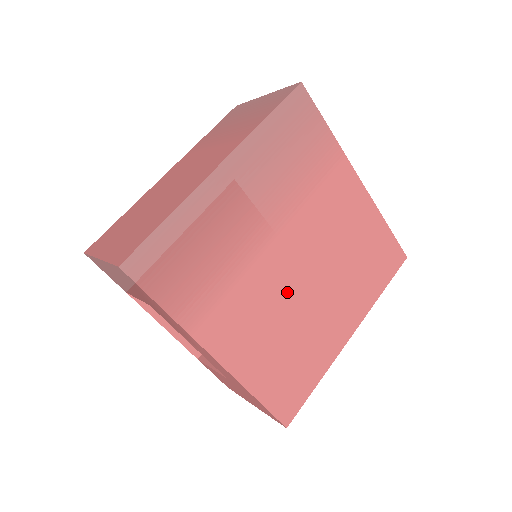
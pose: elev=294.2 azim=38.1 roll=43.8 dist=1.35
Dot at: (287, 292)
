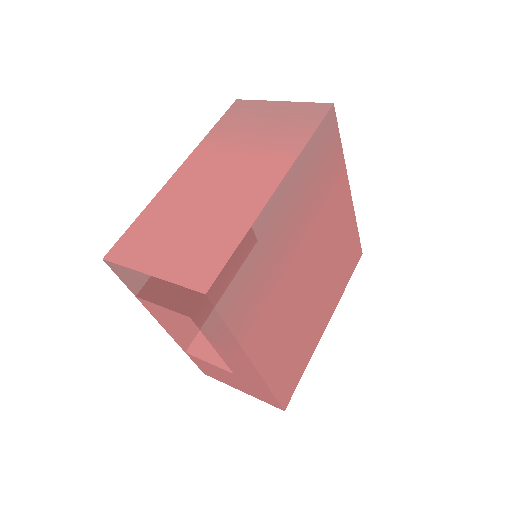
Dot at: (300, 296)
